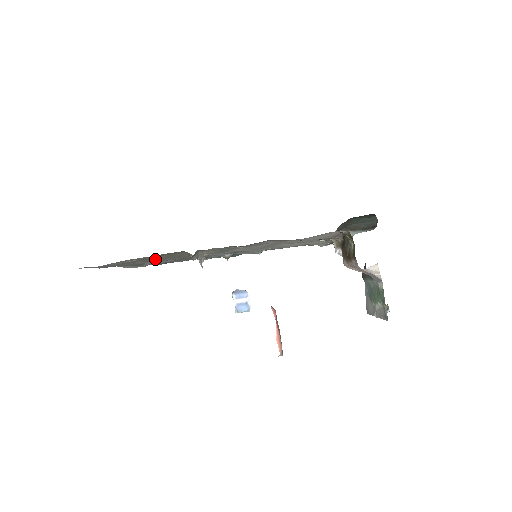
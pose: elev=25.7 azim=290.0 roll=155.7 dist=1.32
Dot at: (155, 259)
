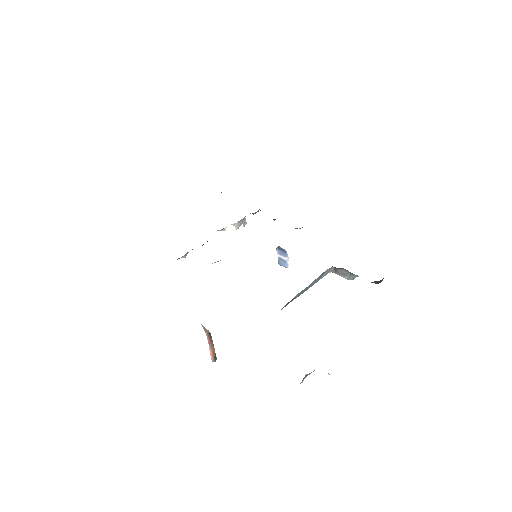
Dot at: occluded
